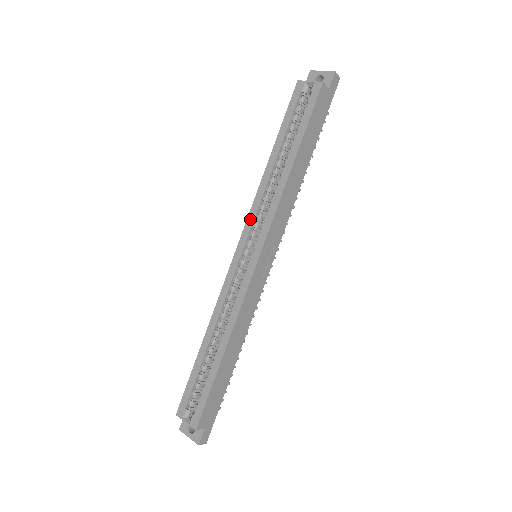
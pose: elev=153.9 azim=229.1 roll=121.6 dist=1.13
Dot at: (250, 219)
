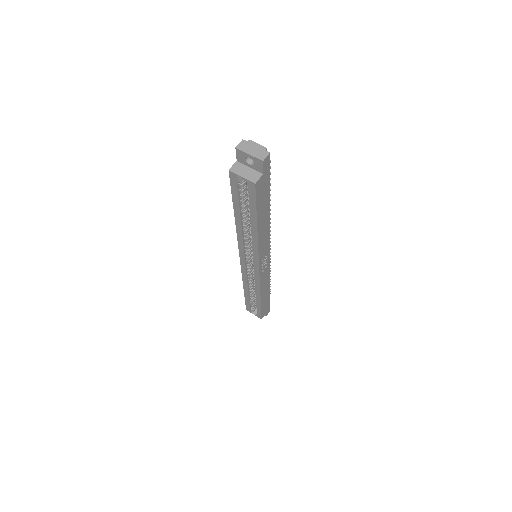
Dot at: (241, 248)
